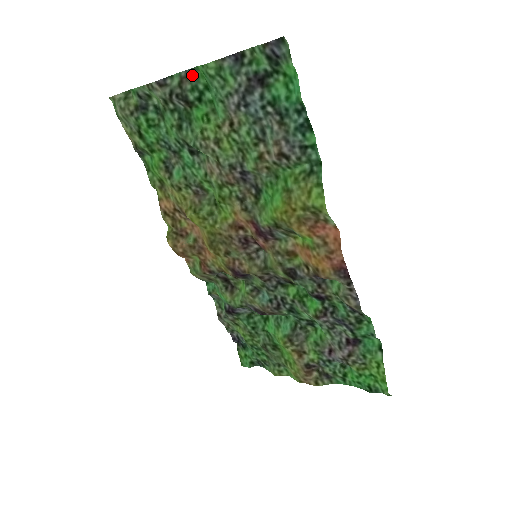
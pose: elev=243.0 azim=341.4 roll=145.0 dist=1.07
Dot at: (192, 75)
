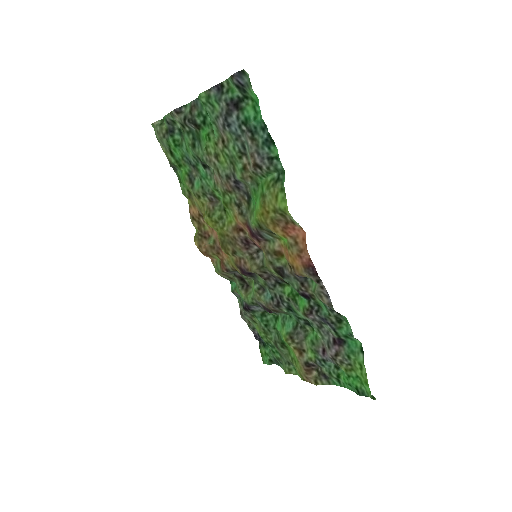
Dot at: (198, 104)
